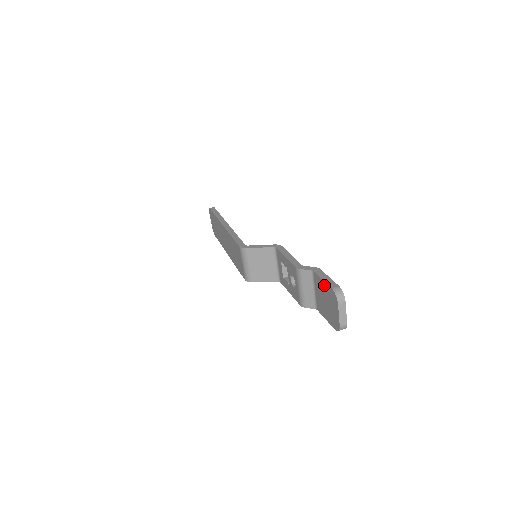
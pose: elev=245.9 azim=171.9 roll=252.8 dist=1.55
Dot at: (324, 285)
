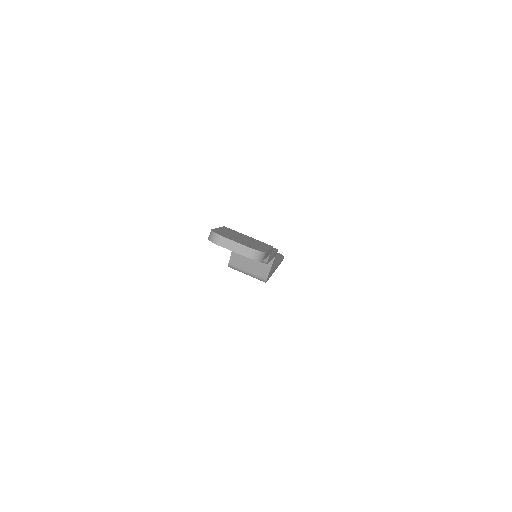
Dot at: occluded
